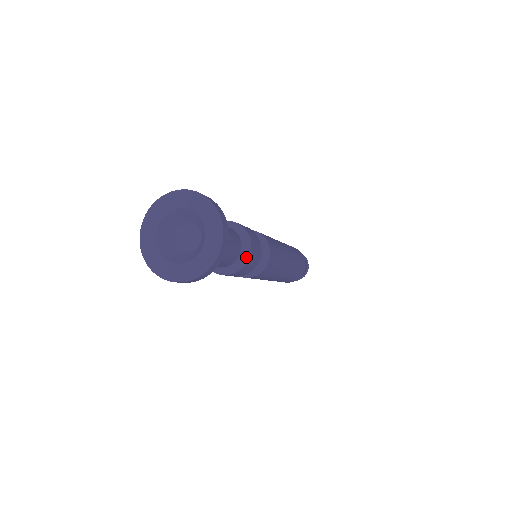
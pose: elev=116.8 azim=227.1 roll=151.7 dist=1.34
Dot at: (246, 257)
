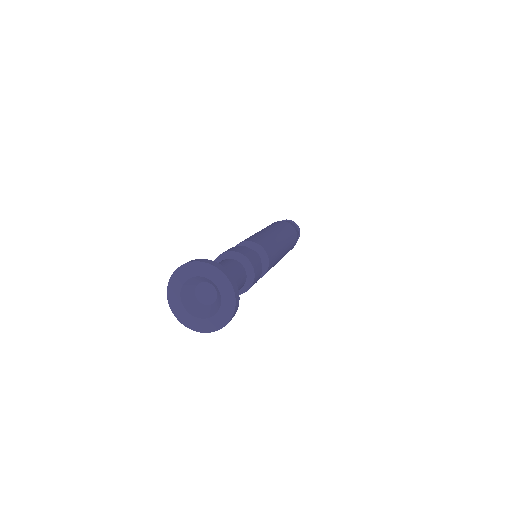
Dot at: (245, 290)
